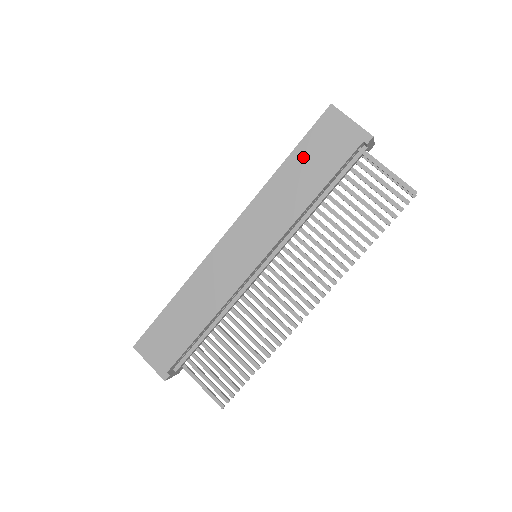
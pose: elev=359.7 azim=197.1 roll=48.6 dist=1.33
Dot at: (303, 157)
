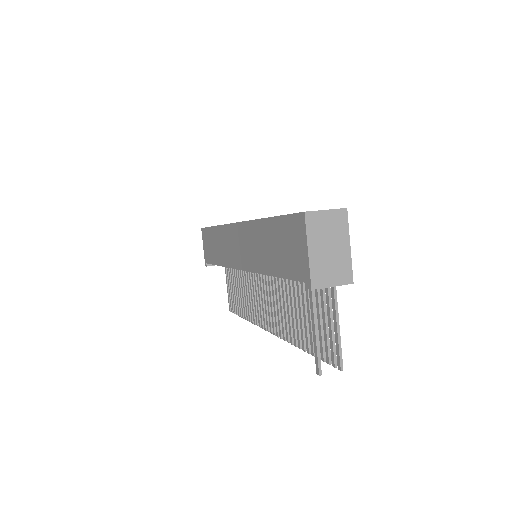
Dot at: (275, 232)
